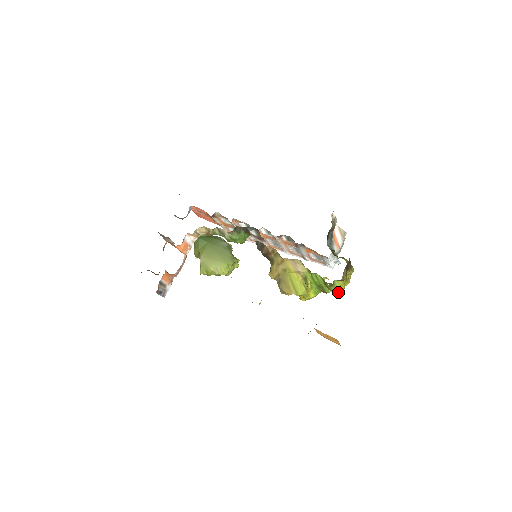
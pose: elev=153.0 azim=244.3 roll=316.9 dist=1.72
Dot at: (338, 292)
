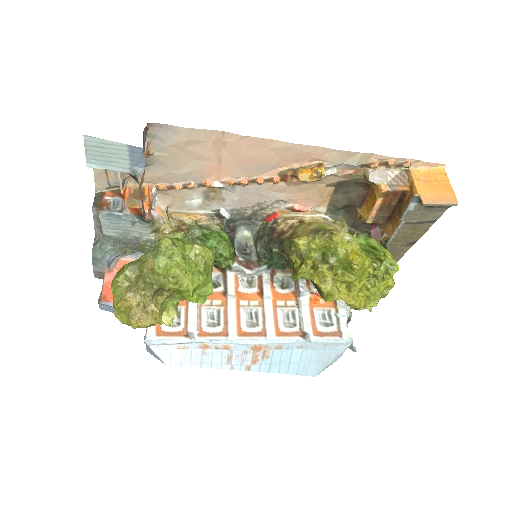
Dot at: (393, 259)
